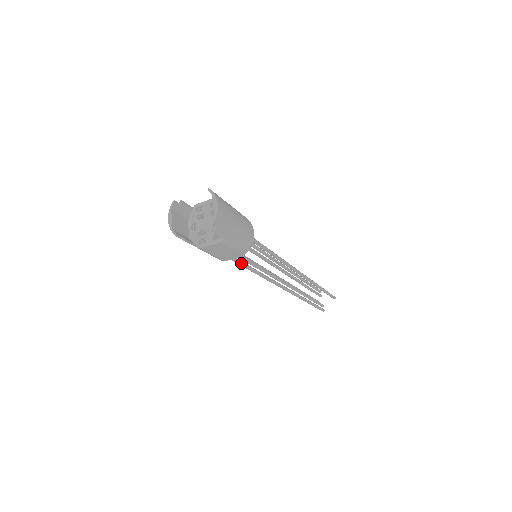
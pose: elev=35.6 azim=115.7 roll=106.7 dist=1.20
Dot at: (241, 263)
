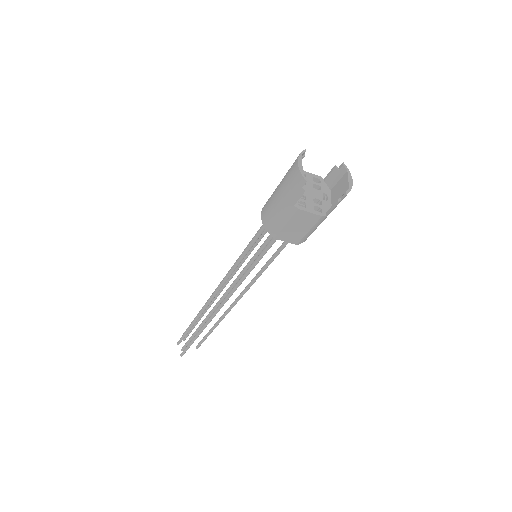
Dot at: (266, 252)
